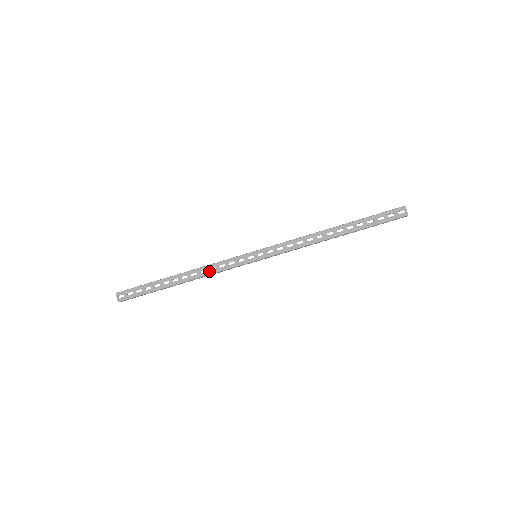
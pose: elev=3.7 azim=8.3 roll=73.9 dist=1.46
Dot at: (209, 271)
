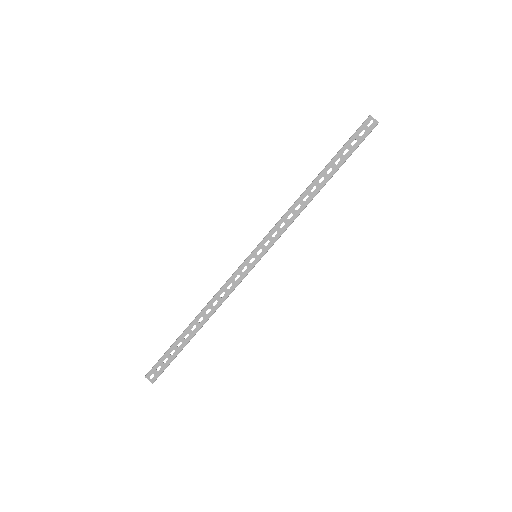
Dot at: (220, 299)
